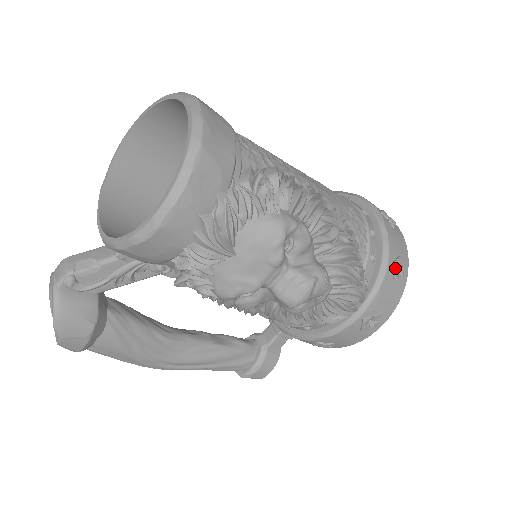
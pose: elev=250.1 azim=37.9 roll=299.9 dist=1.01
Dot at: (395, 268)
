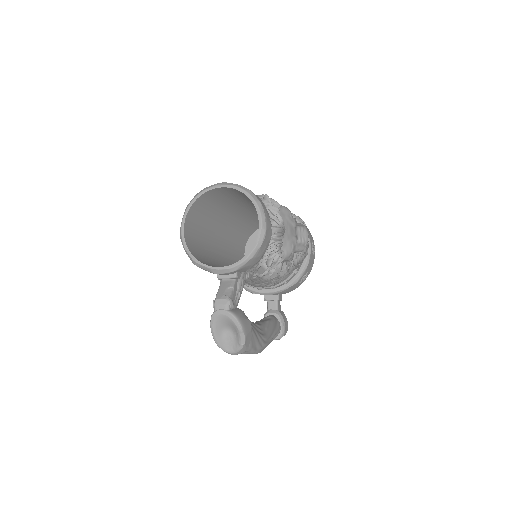
Dot at: (302, 220)
